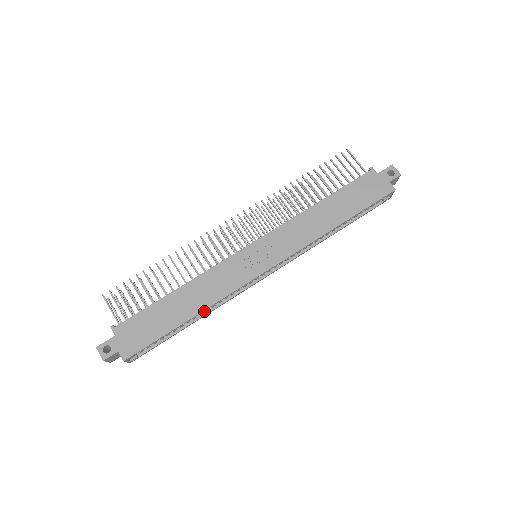
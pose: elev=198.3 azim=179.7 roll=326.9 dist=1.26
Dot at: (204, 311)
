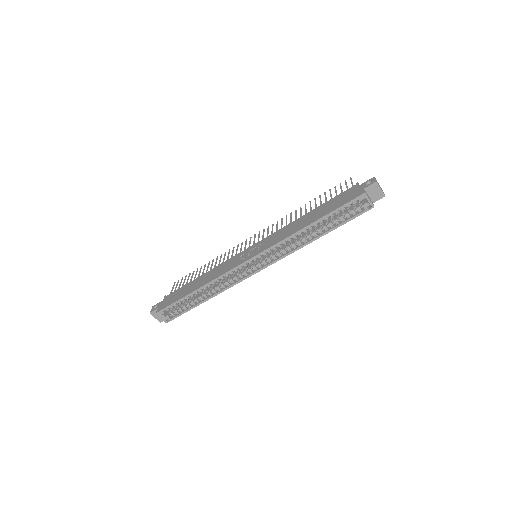
Dot at: (214, 293)
